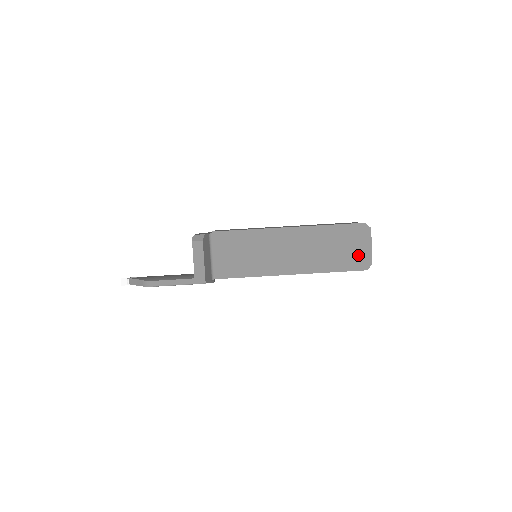
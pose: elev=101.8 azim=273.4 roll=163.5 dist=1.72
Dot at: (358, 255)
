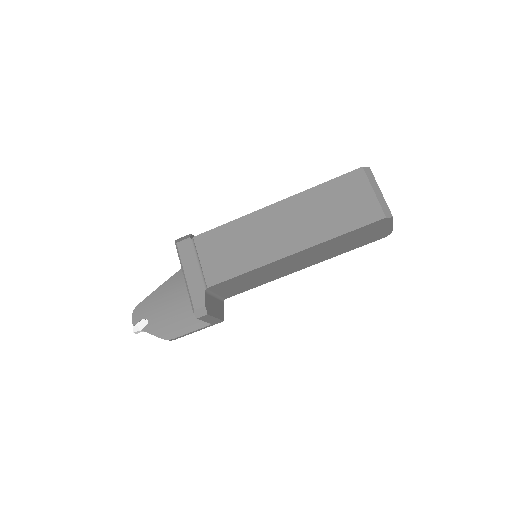
Dot at: (376, 235)
